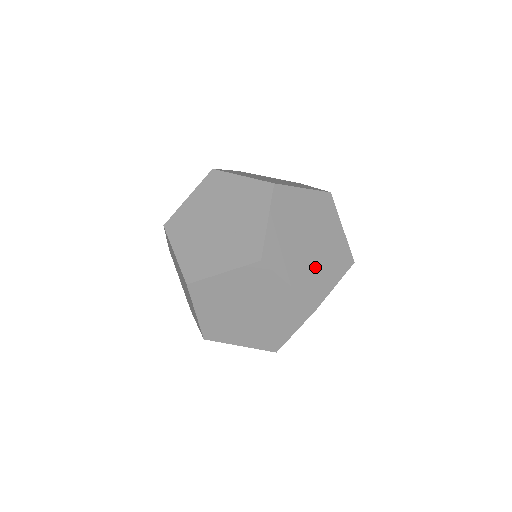
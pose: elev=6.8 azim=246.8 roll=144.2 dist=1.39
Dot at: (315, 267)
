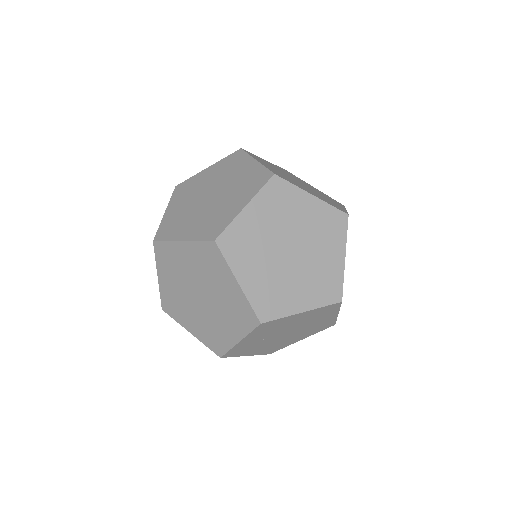
Dot at: occluded
